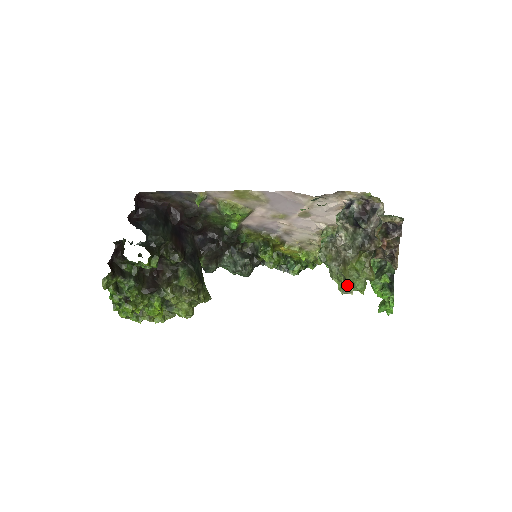
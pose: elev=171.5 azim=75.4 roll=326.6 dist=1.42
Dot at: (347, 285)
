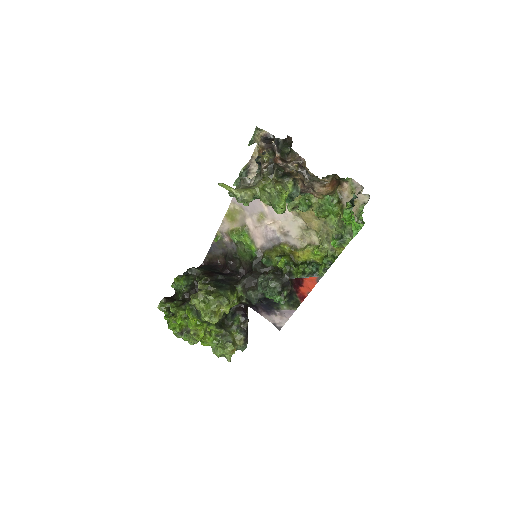
Dot at: (219, 184)
